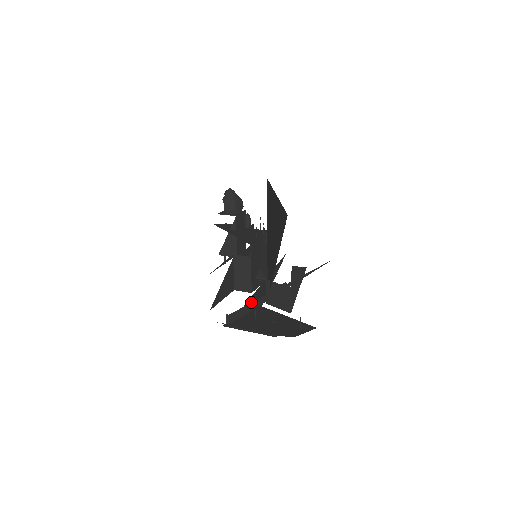
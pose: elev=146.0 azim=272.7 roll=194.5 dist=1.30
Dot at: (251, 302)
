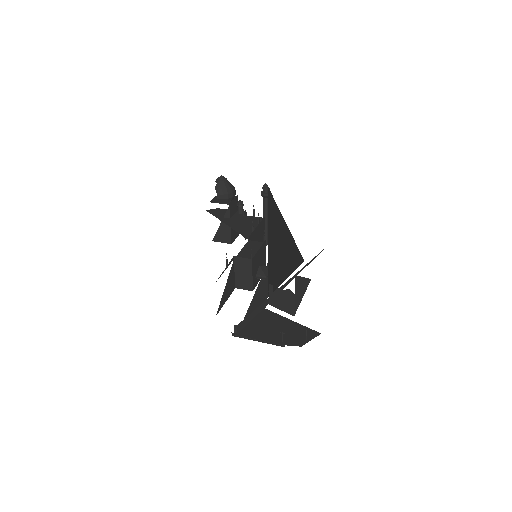
Dot at: (254, 304)
